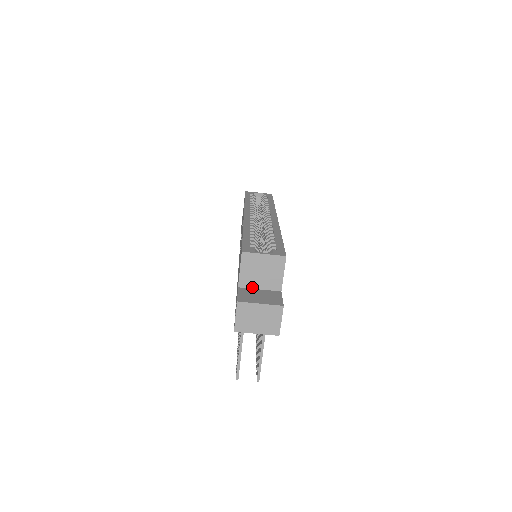
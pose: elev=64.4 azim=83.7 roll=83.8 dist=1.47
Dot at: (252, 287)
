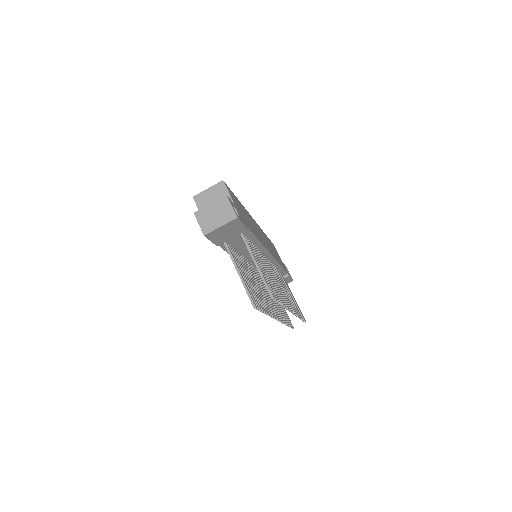
Dot at: occluded
